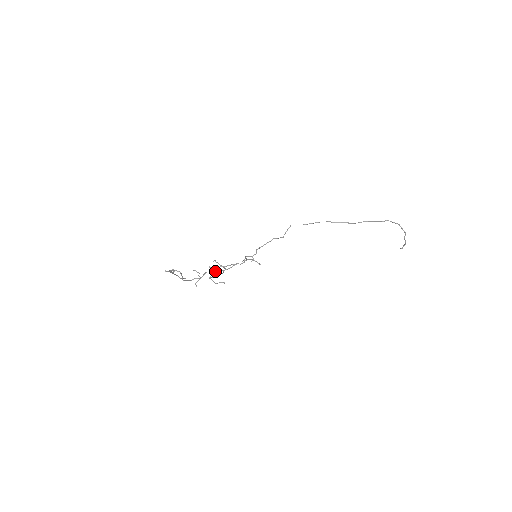
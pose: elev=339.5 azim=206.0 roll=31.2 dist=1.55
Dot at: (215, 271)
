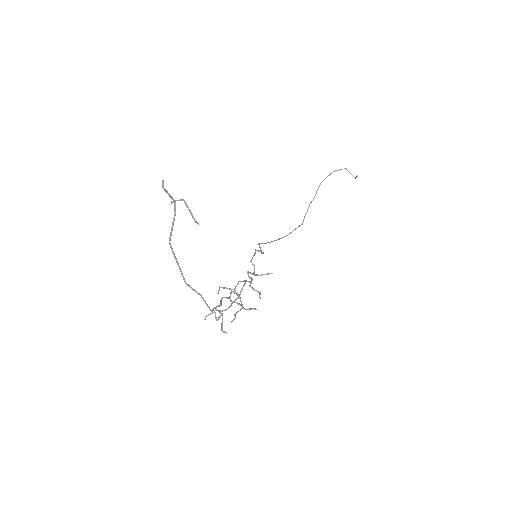
Dot at: (230, 295)
